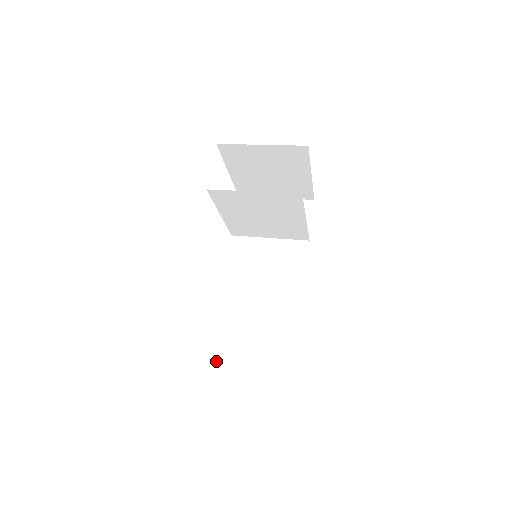
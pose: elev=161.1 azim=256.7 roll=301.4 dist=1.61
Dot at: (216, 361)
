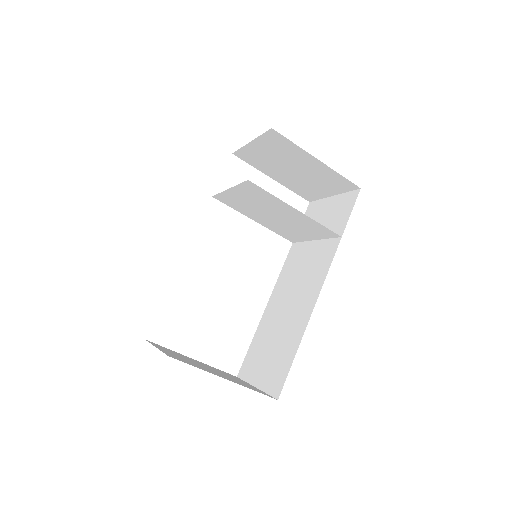
Dot at: (244, 368)
